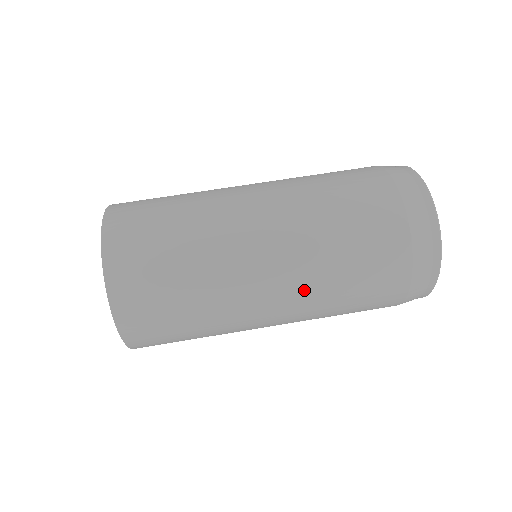
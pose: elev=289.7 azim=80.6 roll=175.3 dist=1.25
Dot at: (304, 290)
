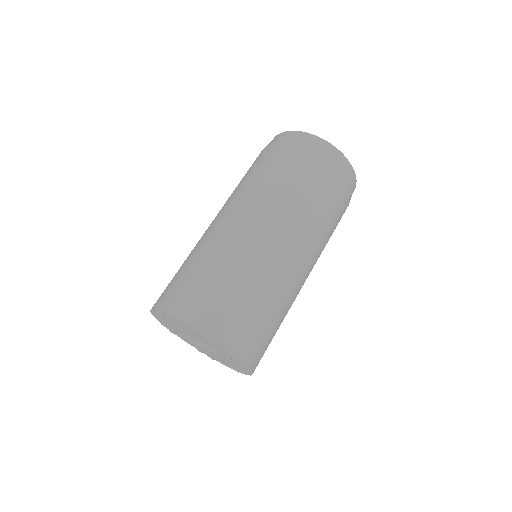
Dot at: (274, 211)
